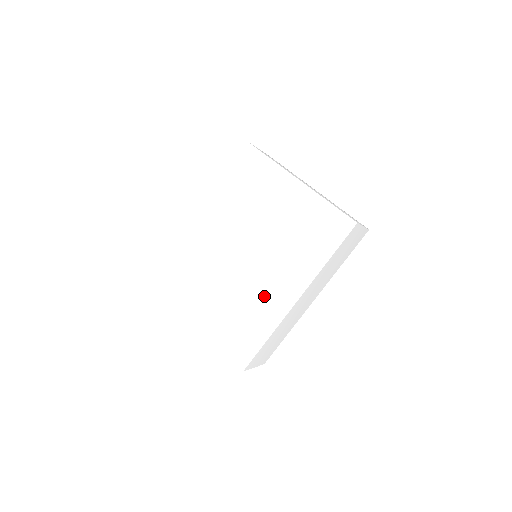
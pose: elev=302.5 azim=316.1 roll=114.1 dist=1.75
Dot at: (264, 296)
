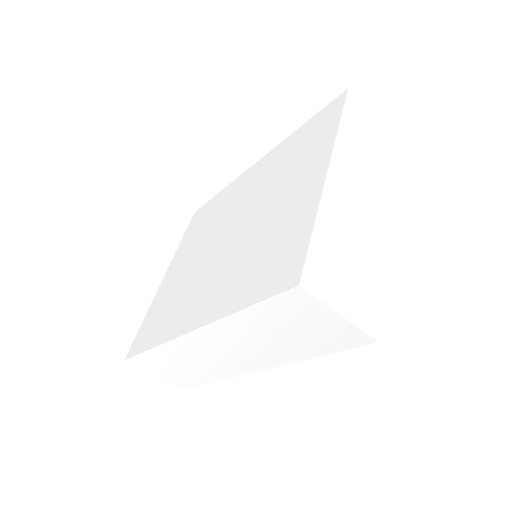
Dot at: (190, 298)
